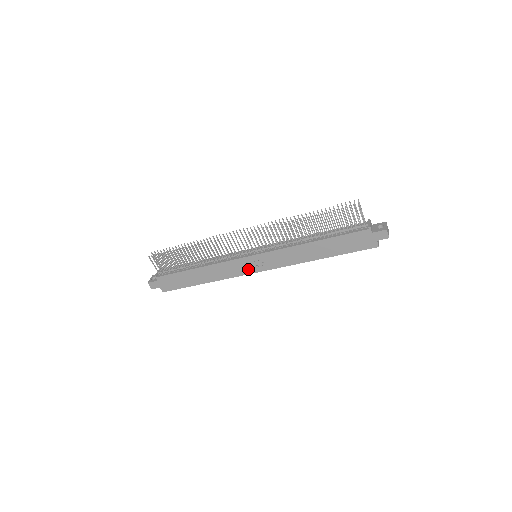
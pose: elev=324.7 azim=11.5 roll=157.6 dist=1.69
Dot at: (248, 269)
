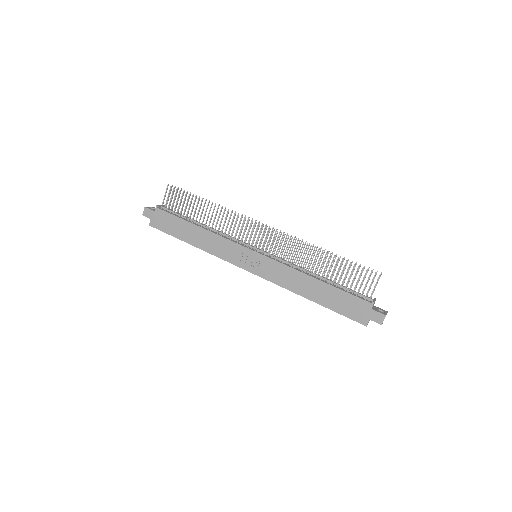
Dot at: (240, 261)
